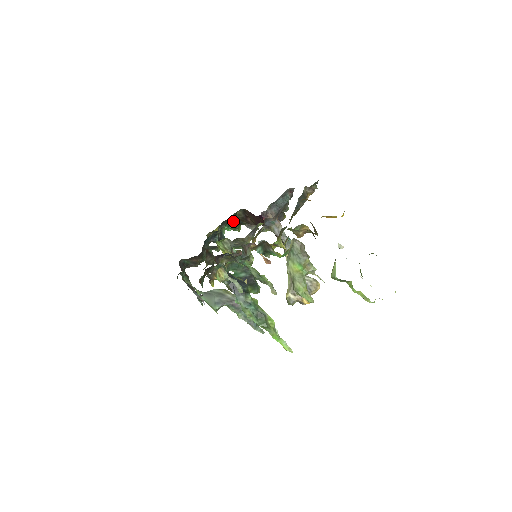
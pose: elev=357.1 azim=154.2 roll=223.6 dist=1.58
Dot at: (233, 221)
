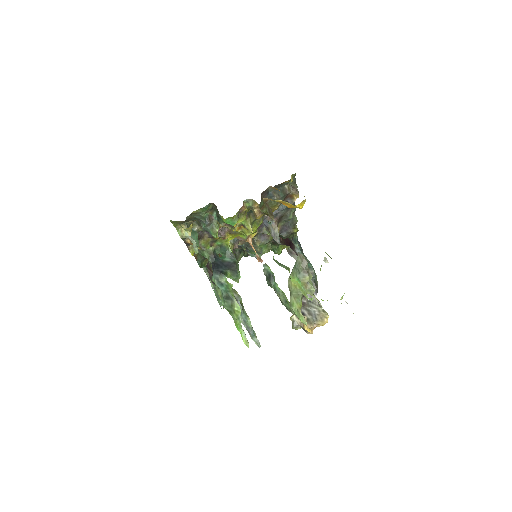
Dot at: occluded
